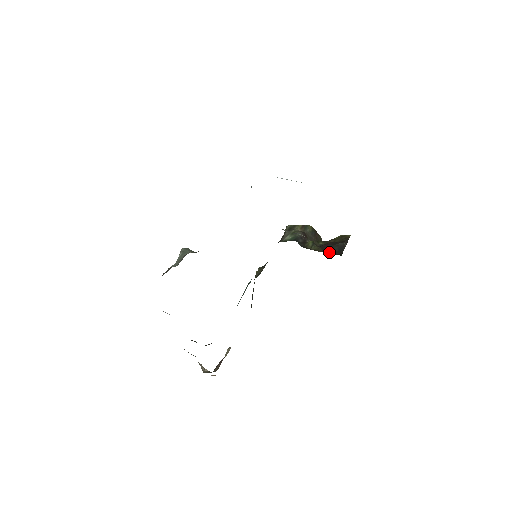
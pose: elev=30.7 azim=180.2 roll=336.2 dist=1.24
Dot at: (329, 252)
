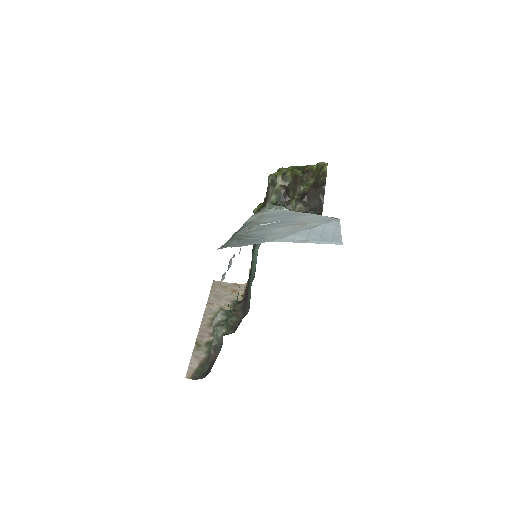
Dot at: (311, 207)
